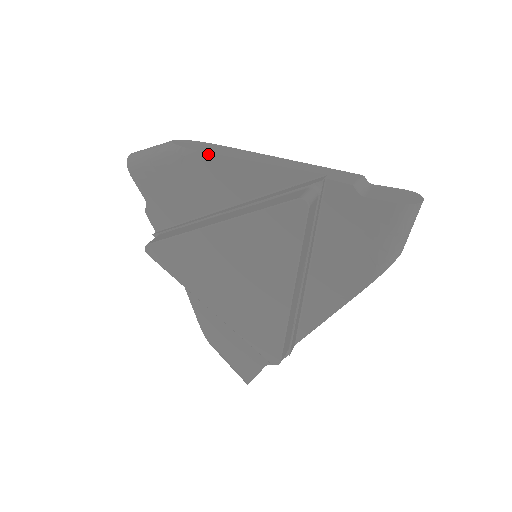
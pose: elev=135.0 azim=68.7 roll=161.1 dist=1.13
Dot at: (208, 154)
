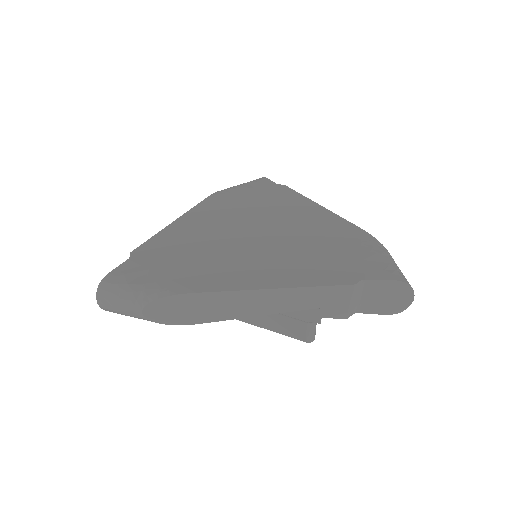
Dot at: (197, 323)
